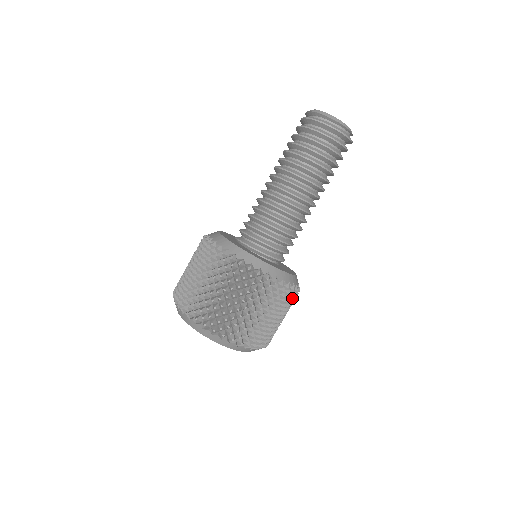
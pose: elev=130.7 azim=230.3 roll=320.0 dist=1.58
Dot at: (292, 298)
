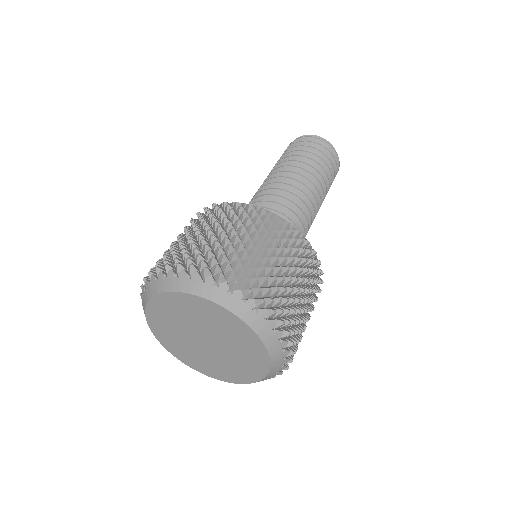
Dot at: (317, 279)
